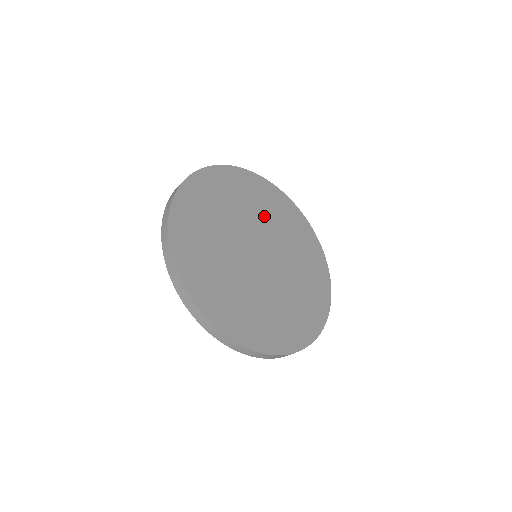
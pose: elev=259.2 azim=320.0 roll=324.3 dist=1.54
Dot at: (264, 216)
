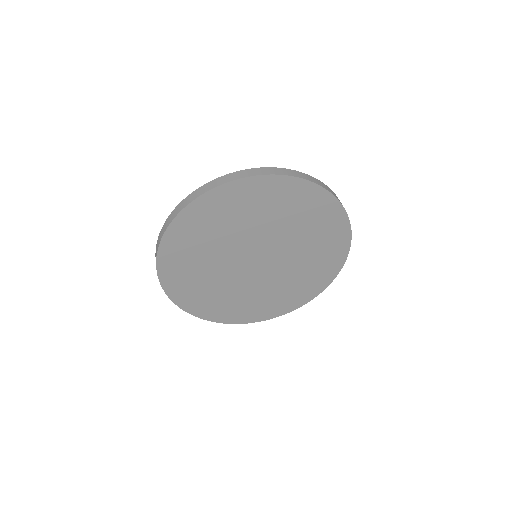
Dot at: (299, 237)
